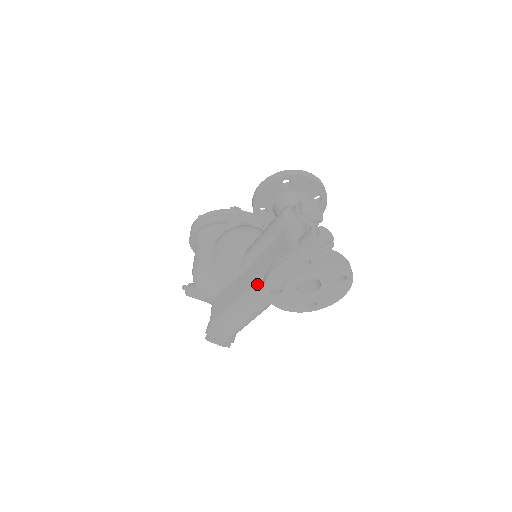
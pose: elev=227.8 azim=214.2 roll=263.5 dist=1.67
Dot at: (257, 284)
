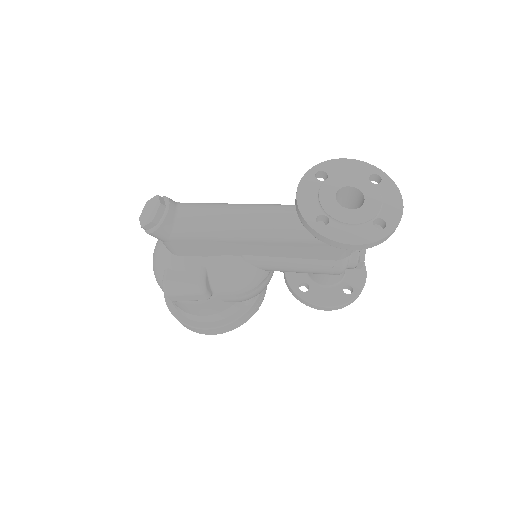
Dot at: occluded
